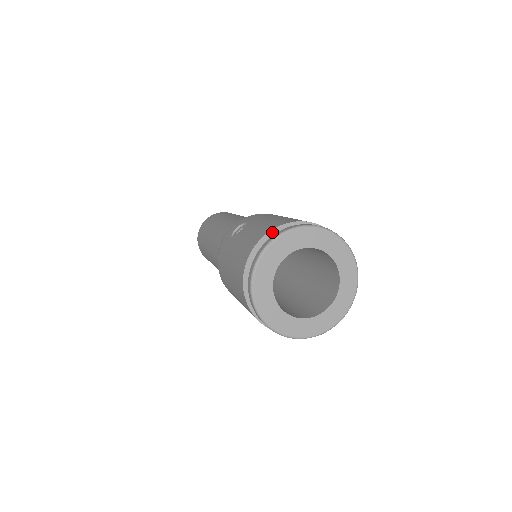
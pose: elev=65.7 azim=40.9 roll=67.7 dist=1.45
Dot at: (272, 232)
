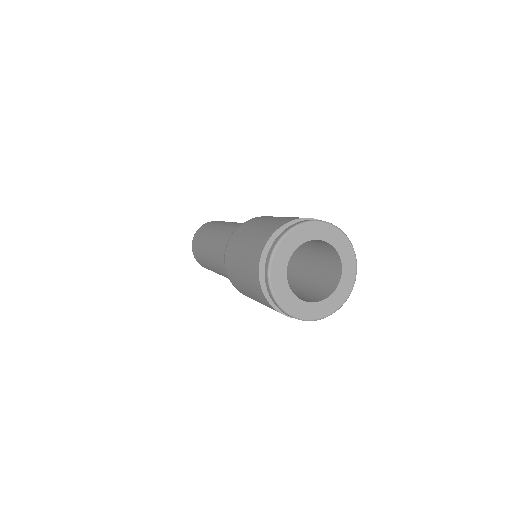
Dot at: occluded
